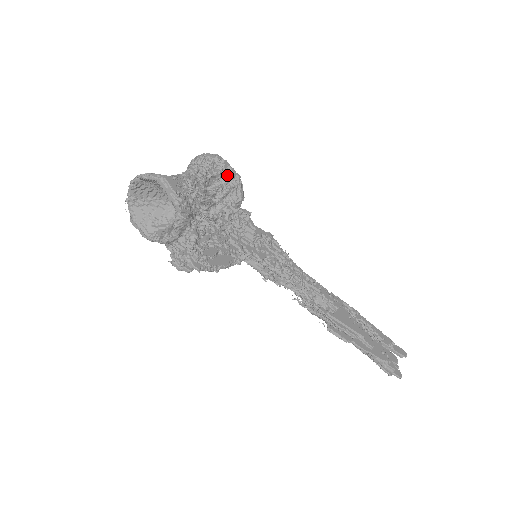
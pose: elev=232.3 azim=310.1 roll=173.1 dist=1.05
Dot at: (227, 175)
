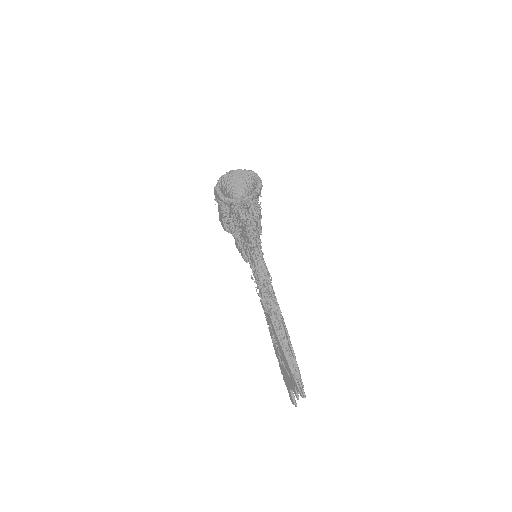
Dot at: occluded
